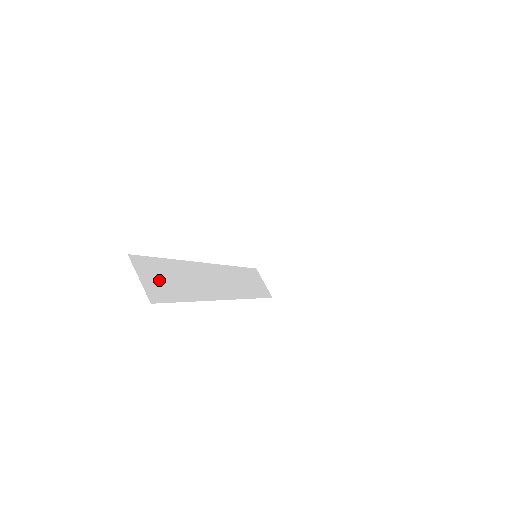
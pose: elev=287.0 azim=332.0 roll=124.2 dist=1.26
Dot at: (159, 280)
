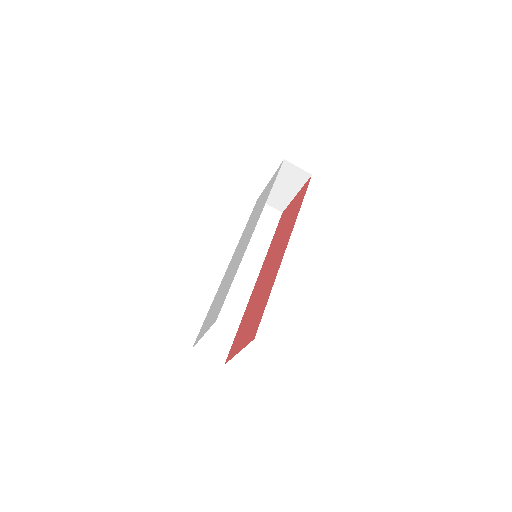
Dot at: (216, 339)
